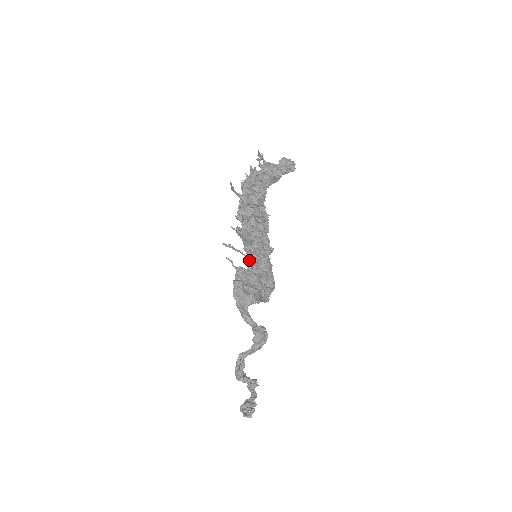
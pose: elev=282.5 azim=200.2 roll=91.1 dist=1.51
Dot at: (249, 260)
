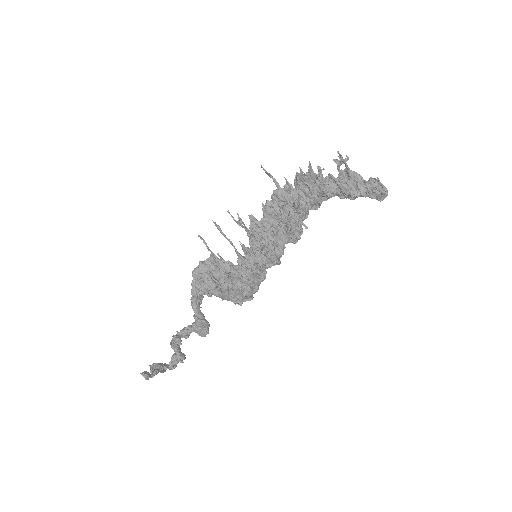
Dot at: (237, 254)
